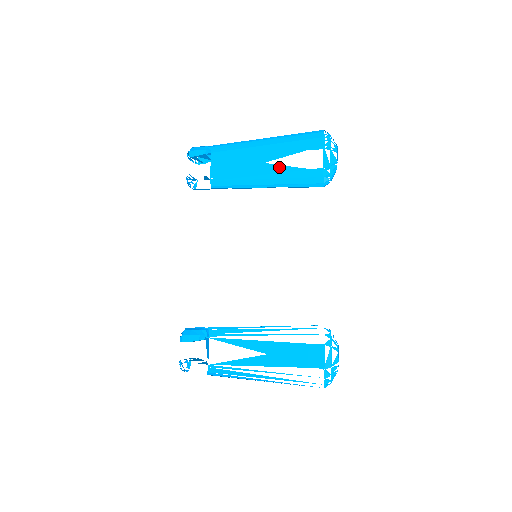
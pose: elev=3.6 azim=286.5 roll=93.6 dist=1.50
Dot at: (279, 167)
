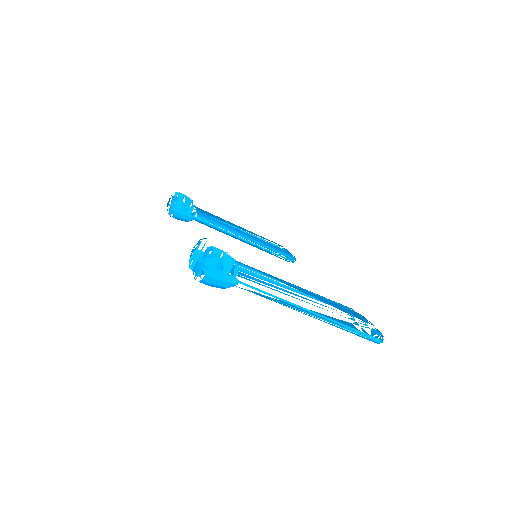
Dot at: (249, 243)
